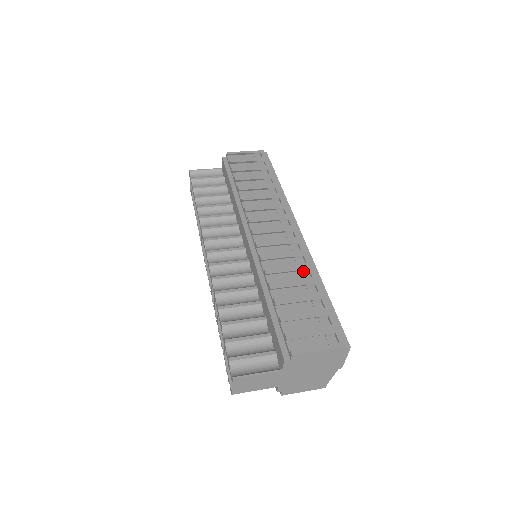
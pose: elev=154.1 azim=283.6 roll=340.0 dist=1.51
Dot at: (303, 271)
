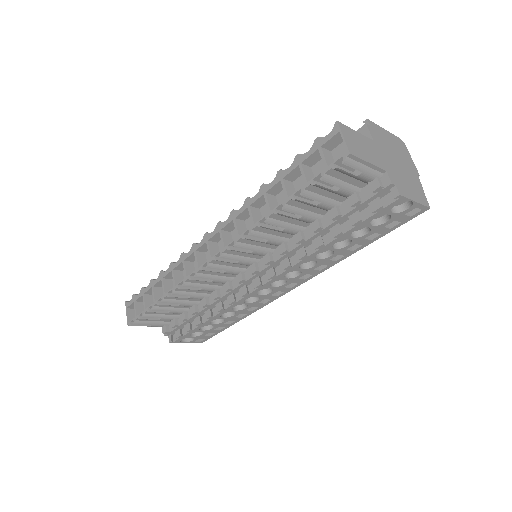
Dot at: occluded
